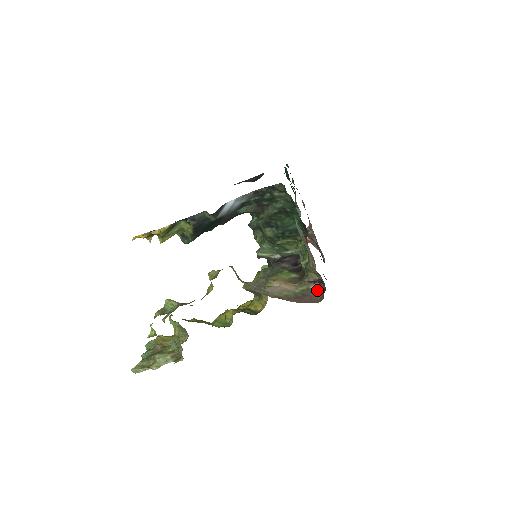
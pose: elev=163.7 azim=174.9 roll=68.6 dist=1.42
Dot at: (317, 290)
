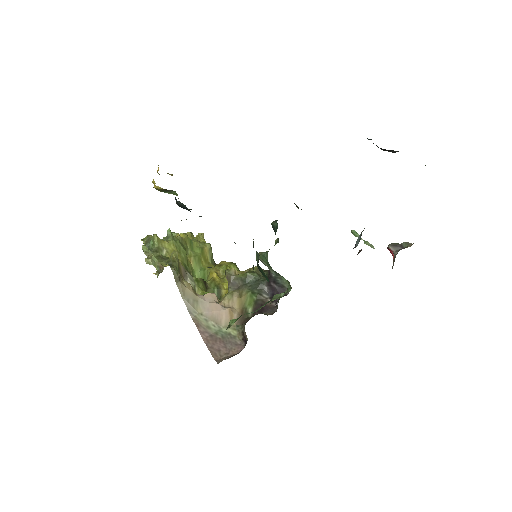
Dot at: (236, 347)
